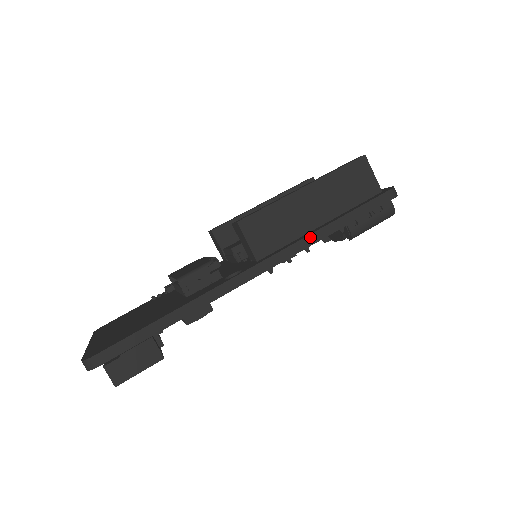
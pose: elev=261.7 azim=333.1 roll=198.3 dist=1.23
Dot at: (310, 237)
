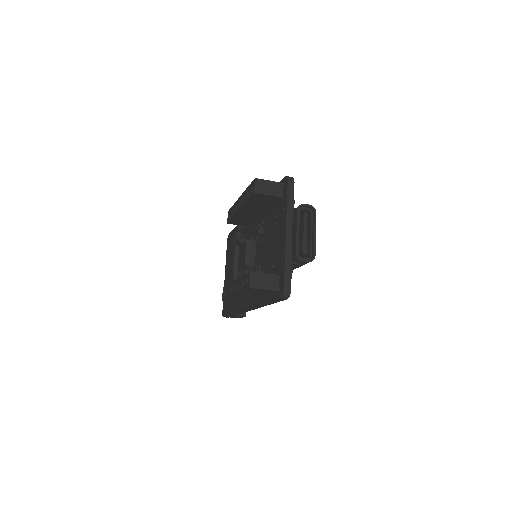
Dot at: (259, 306)
